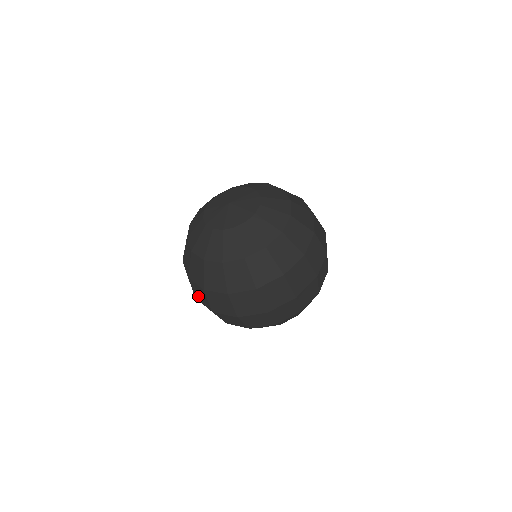
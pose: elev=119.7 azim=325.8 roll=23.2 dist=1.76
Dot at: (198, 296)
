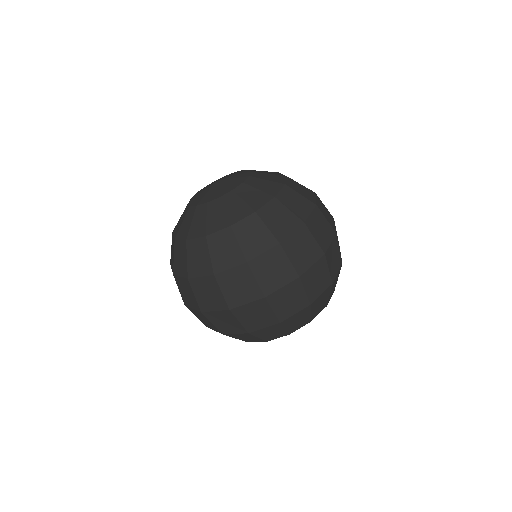
Dot at: occluded
